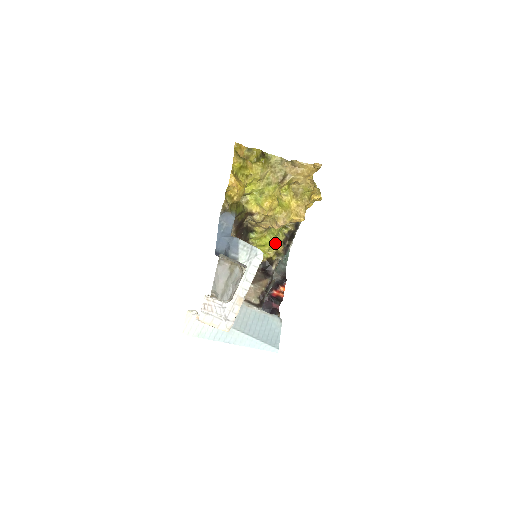
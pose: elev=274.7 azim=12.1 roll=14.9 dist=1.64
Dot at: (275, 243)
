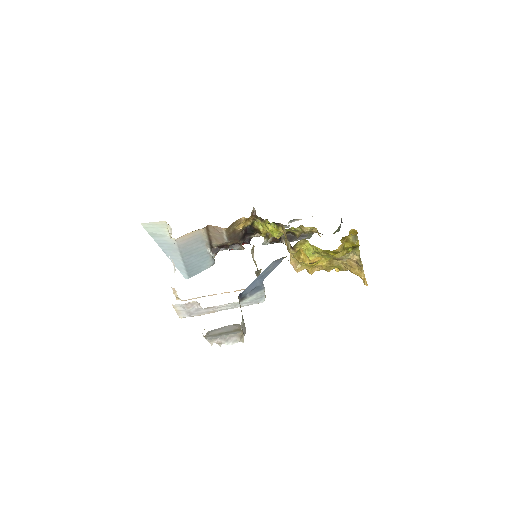
Dot at: (276, 237)
